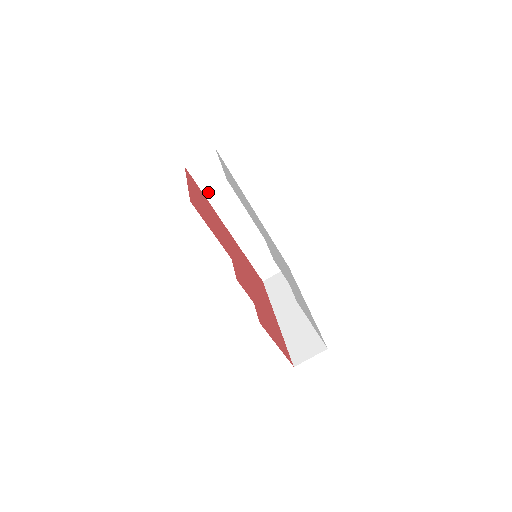
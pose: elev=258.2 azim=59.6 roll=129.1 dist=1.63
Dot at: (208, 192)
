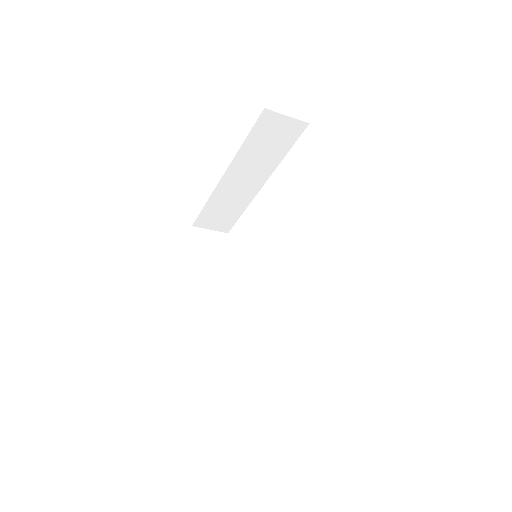
Dot at: occluded
